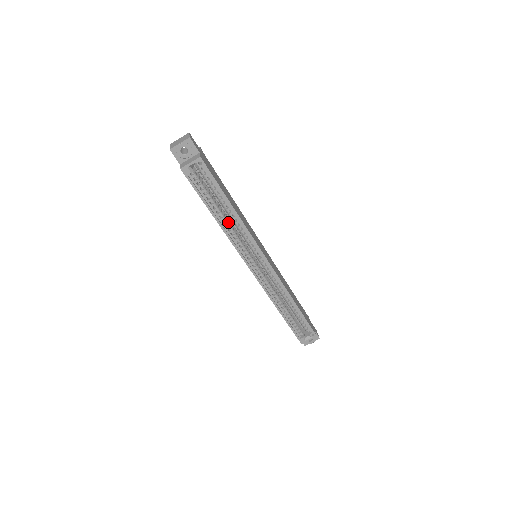
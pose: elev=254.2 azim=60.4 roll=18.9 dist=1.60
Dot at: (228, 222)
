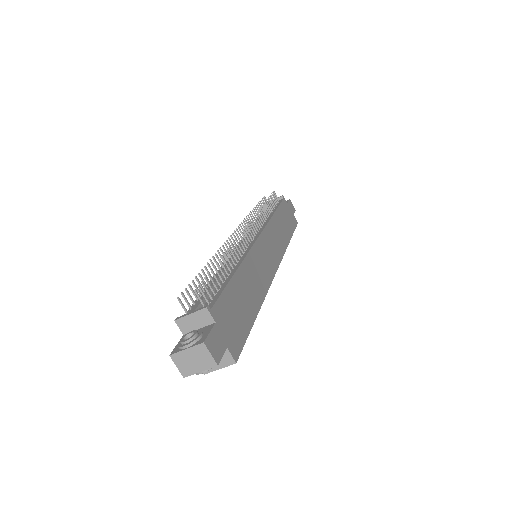
Dot at: occluded
